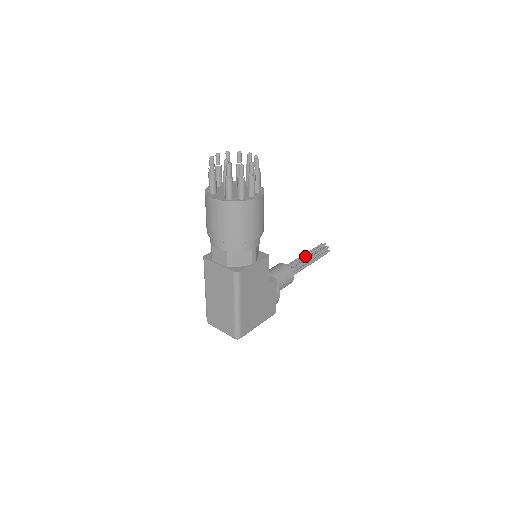
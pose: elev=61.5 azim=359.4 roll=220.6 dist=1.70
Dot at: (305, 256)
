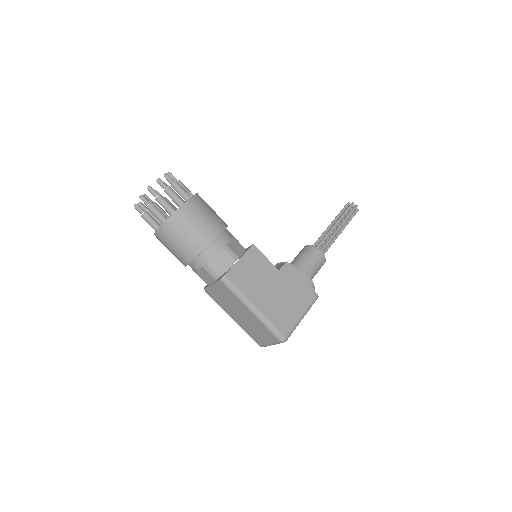
Dot at: (329, 226)
